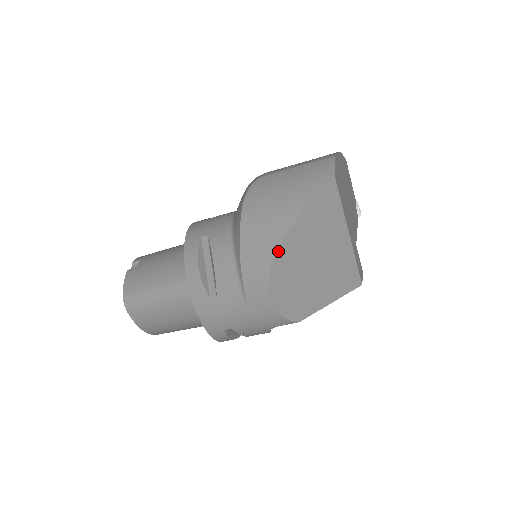
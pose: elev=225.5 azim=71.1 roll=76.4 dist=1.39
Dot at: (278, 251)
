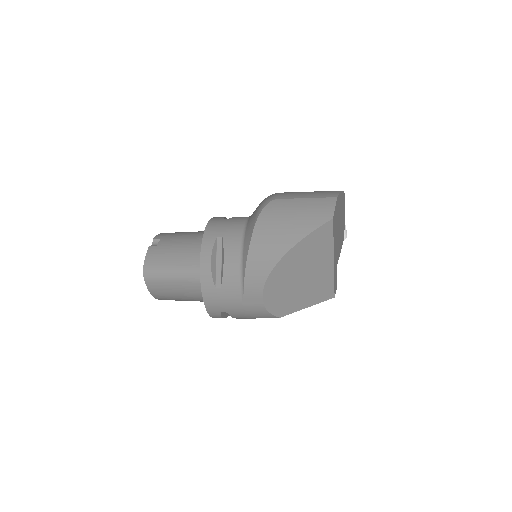
Dot at: (277, 265)
